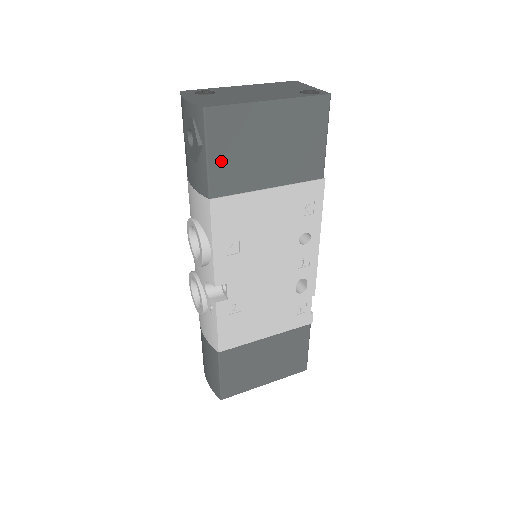
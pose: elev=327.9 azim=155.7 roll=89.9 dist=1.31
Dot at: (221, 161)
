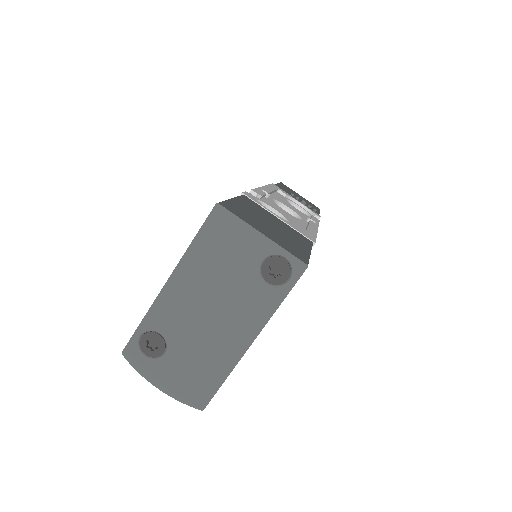
Dot at: occluded
